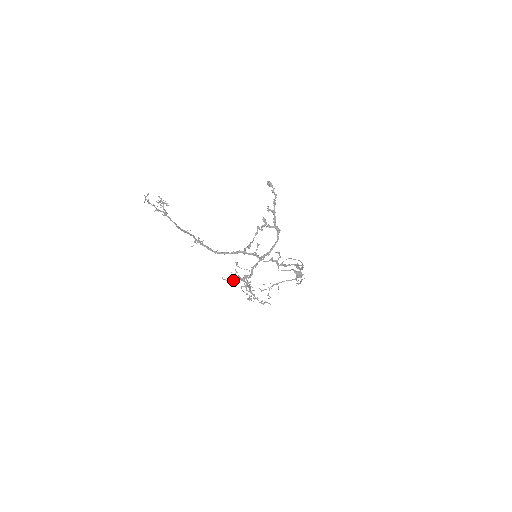
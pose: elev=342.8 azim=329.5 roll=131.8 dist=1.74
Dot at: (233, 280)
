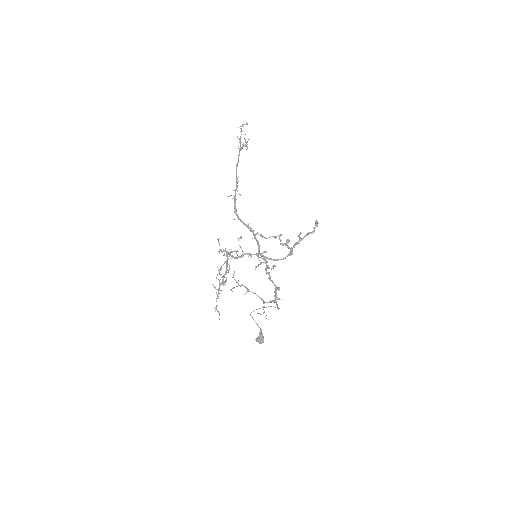
Dot at: (223, 250)
